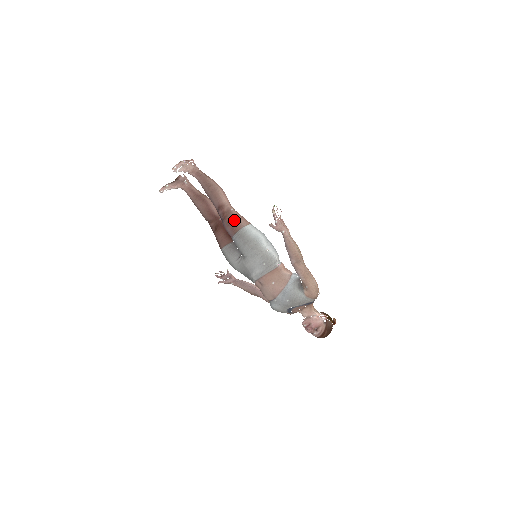
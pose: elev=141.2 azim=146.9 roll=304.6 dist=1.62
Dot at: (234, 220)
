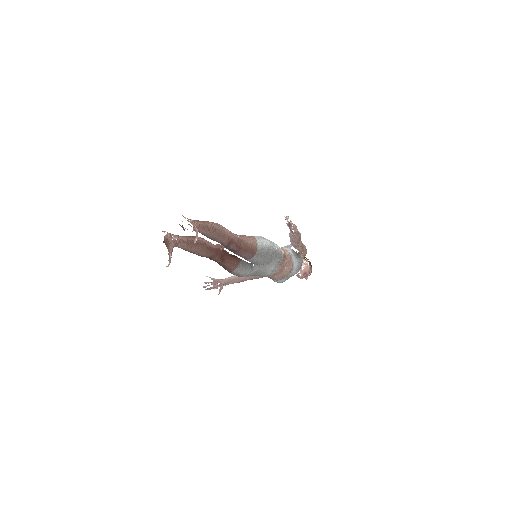
Dot at: (248, 245)
